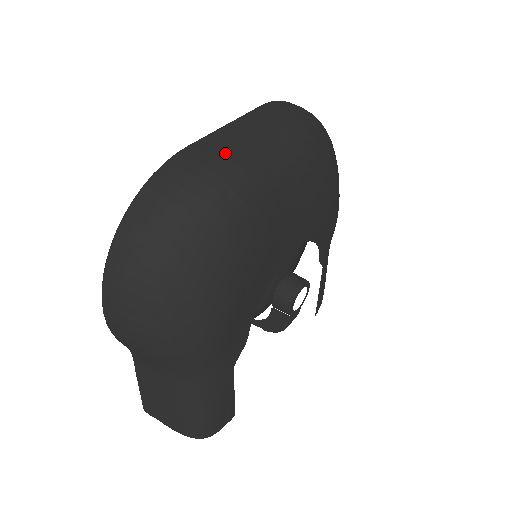
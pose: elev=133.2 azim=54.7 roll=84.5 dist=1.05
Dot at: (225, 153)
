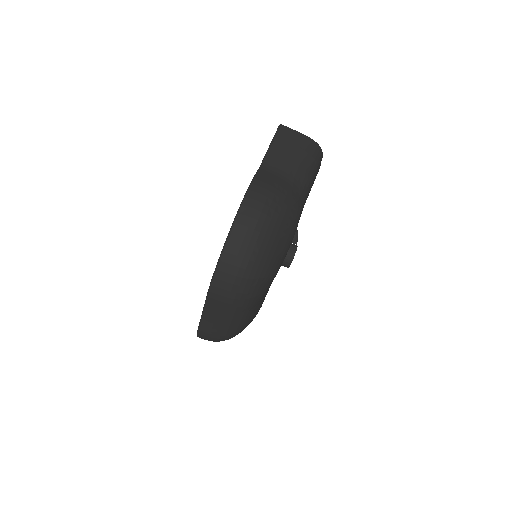
Dot at: (217, 332)
